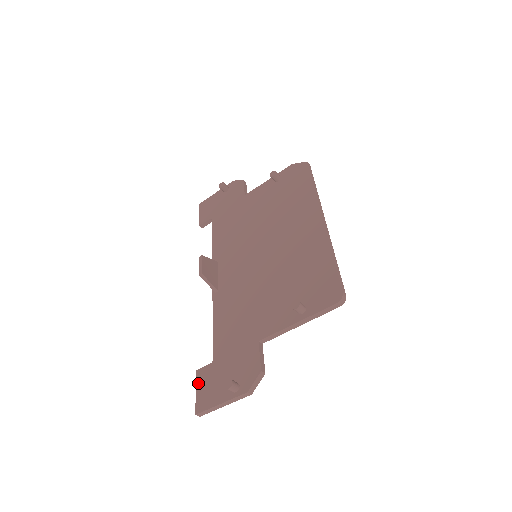
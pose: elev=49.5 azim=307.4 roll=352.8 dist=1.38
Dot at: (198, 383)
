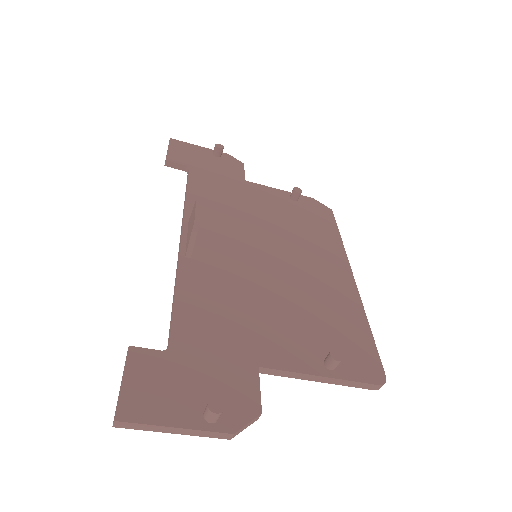
Dot at: (131, 368)
